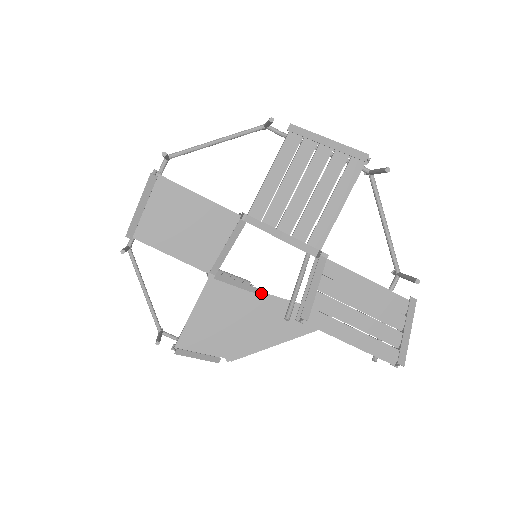
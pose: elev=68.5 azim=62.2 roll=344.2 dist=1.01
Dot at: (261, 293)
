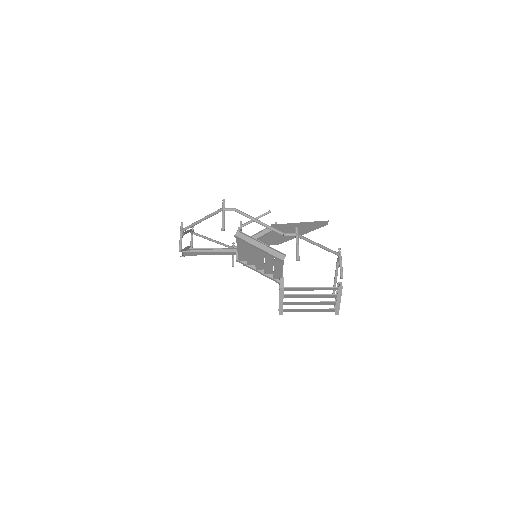
Dot at: (277, 224)
